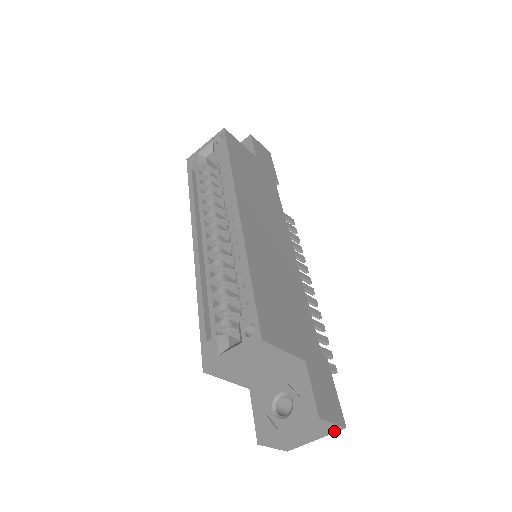
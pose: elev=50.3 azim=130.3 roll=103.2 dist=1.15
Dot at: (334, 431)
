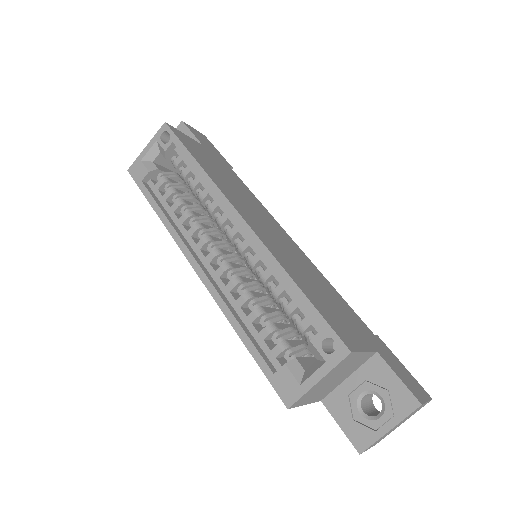
Dot at: occluded
